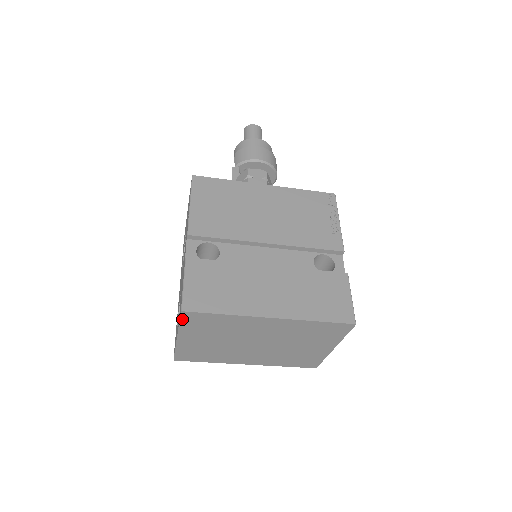
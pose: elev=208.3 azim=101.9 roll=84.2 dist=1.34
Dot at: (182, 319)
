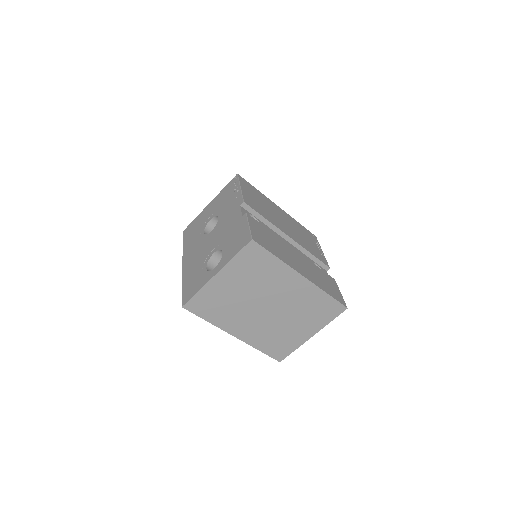
Dot at: (243, 250)
